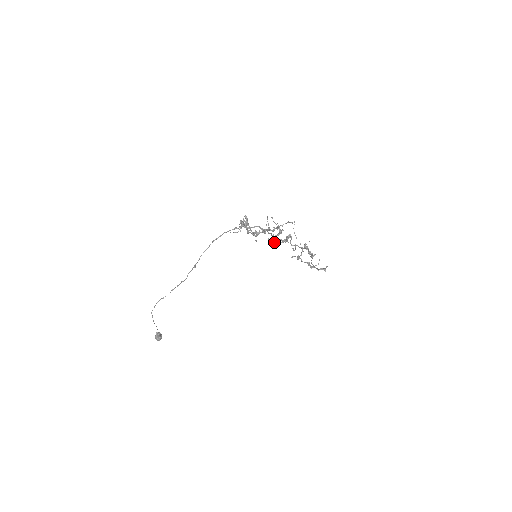
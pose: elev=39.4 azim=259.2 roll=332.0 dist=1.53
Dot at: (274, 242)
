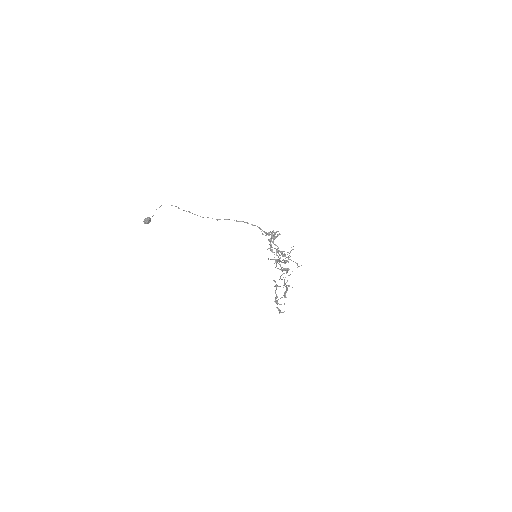
Dot at: occluded
